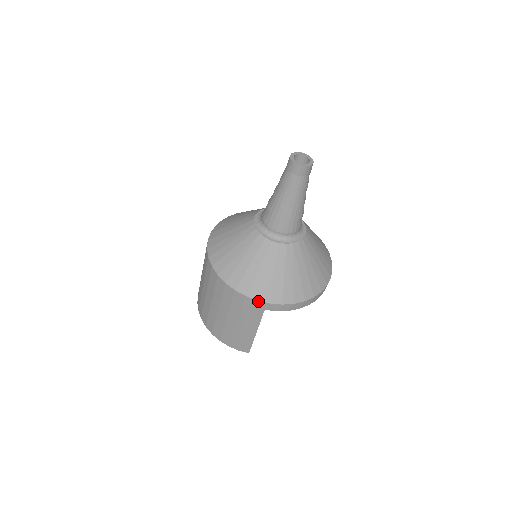
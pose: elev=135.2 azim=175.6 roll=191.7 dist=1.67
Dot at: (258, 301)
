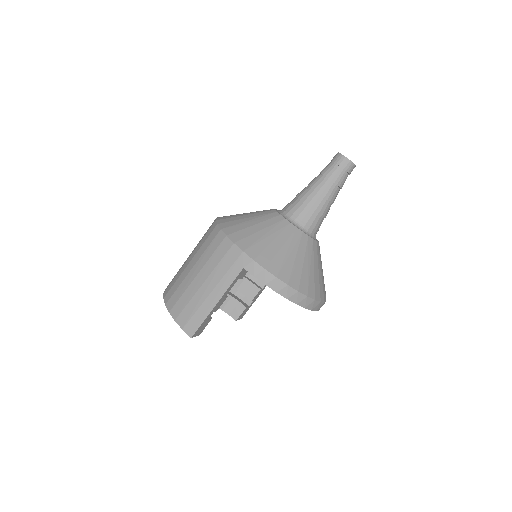
Dot at: (243, 252)
